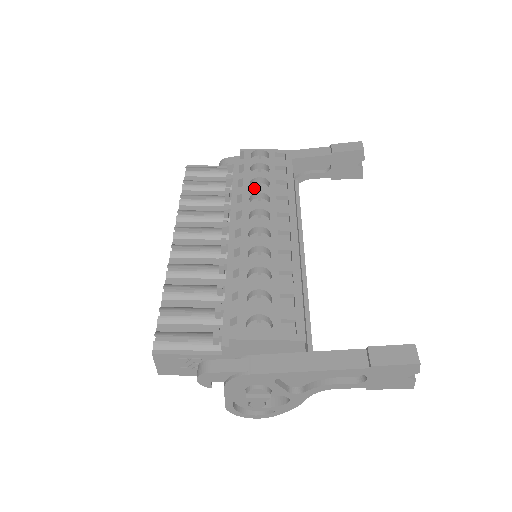
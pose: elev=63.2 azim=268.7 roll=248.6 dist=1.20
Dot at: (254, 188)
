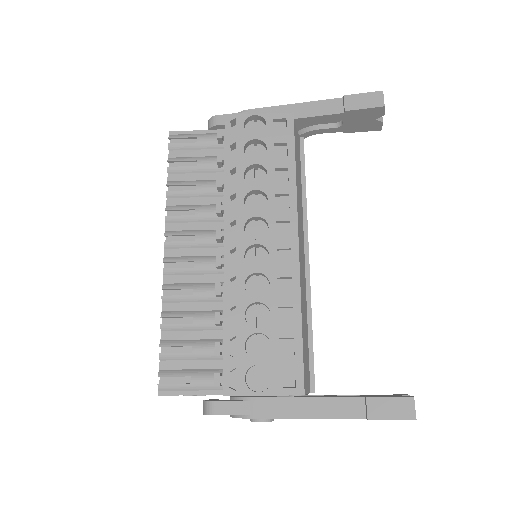
Dot at: (249, 177)
